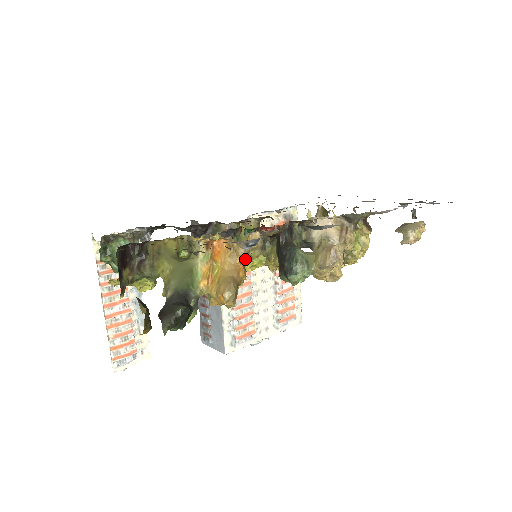
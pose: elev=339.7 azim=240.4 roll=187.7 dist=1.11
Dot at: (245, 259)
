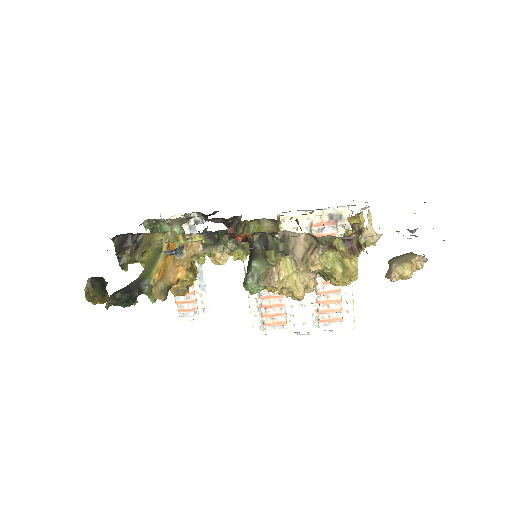
Dot at: occluded
